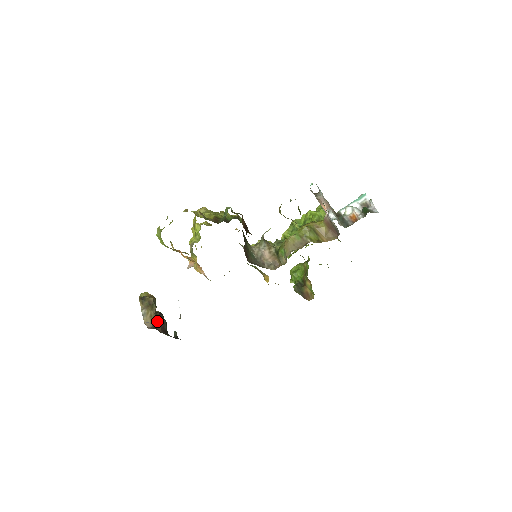
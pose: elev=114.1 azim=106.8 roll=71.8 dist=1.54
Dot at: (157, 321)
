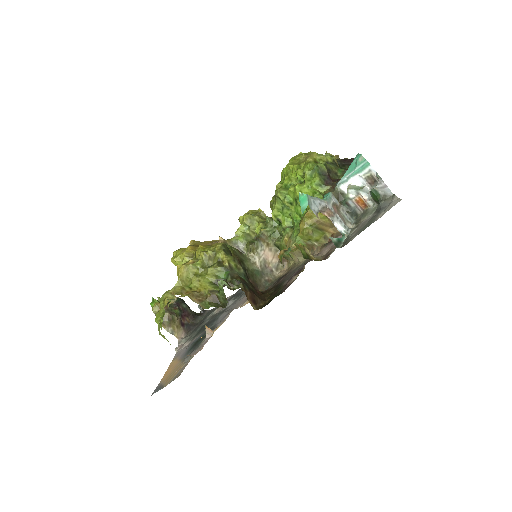
Dot at: (181, 317)
